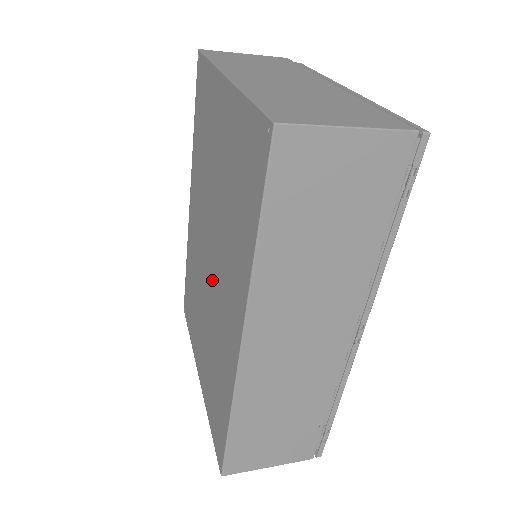
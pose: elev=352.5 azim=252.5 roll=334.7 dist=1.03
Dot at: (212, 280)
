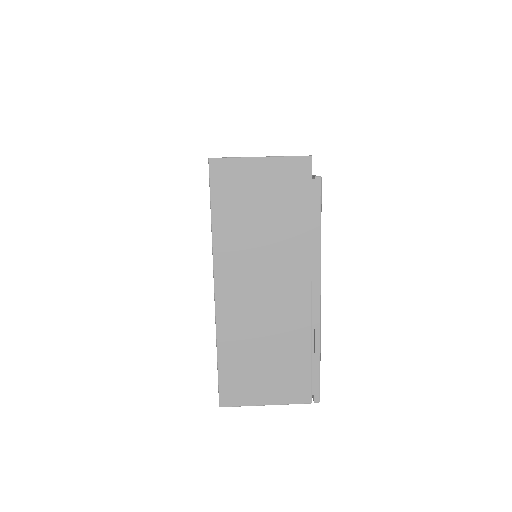
Dot at: occluded
